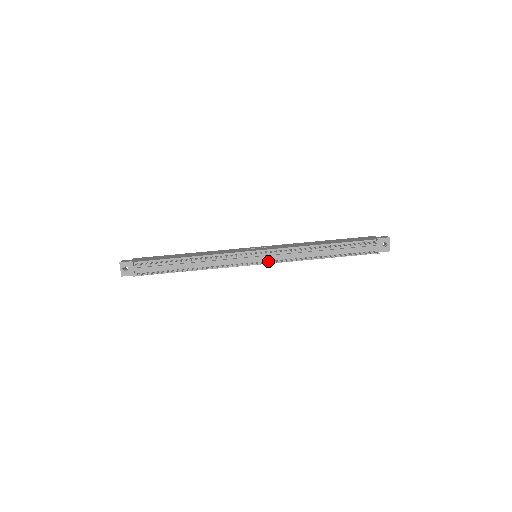
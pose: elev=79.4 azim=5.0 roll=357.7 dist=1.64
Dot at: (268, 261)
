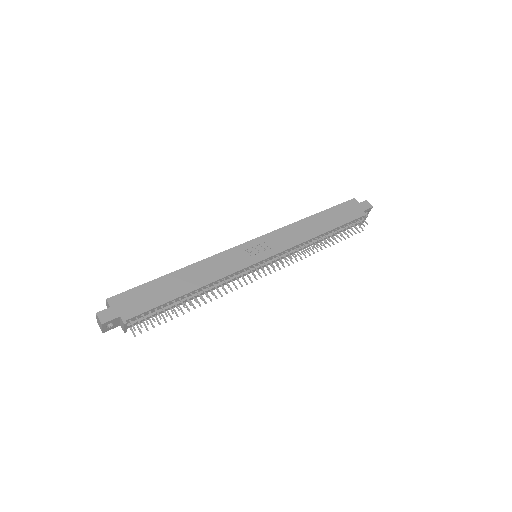
Dot at: occluded
